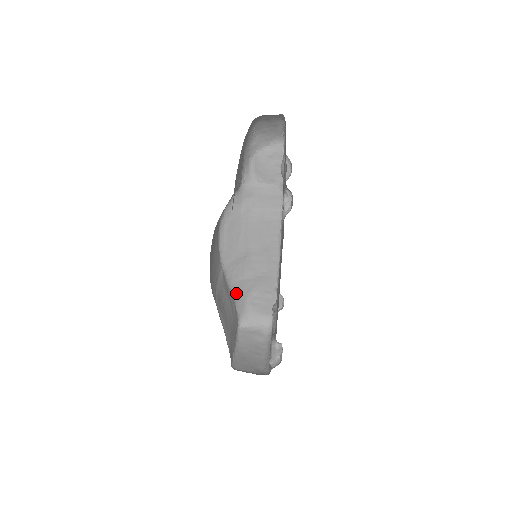
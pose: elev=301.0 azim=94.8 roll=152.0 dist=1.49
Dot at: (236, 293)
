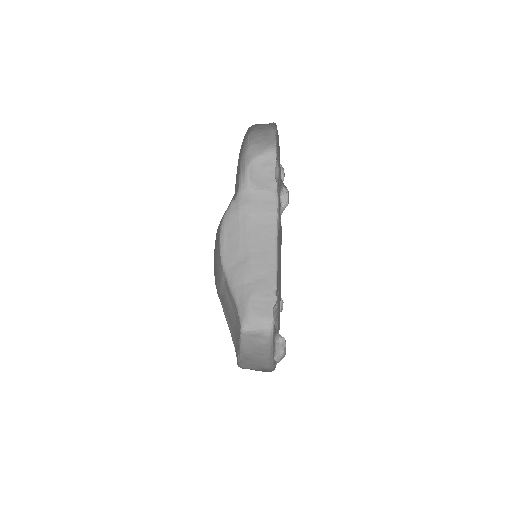
Dot at: (237, 297)
